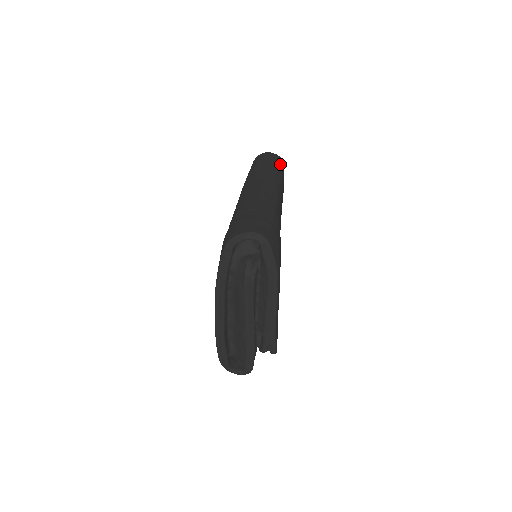
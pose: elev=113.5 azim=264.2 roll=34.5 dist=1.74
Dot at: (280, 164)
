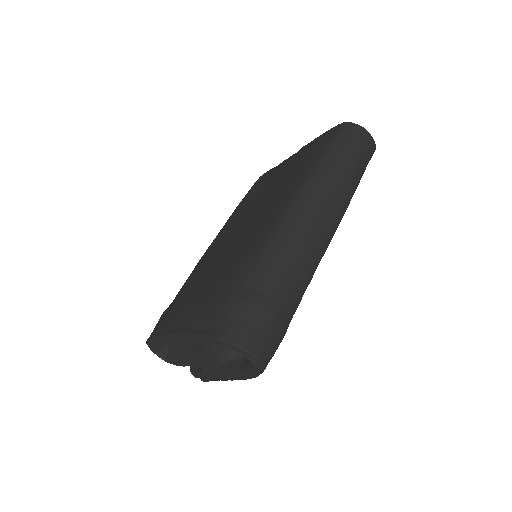
Dot at: occluded
